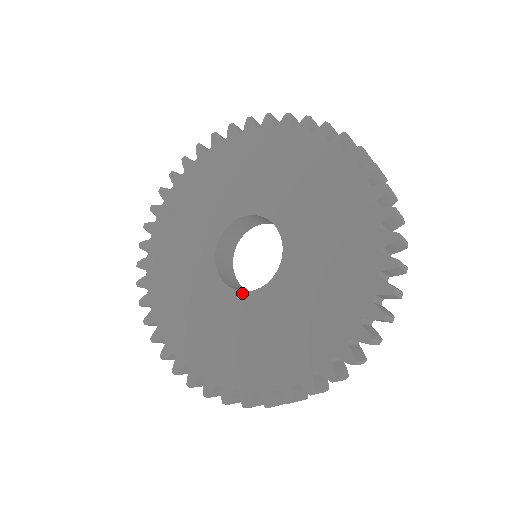
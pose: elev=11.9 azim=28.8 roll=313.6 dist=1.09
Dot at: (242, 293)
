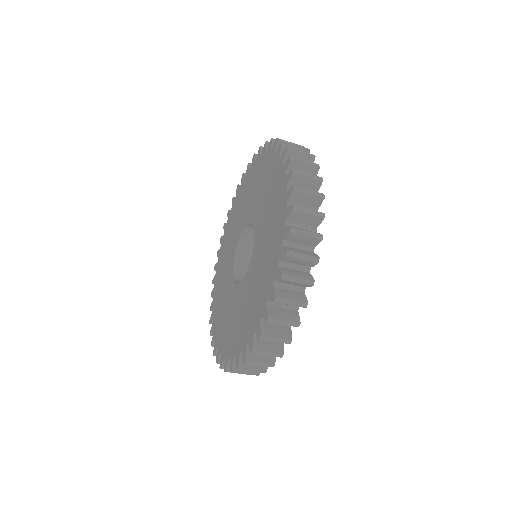
Dot at: (250, 263)
